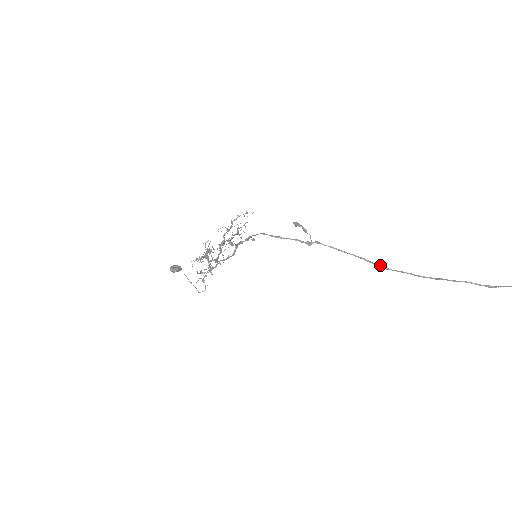
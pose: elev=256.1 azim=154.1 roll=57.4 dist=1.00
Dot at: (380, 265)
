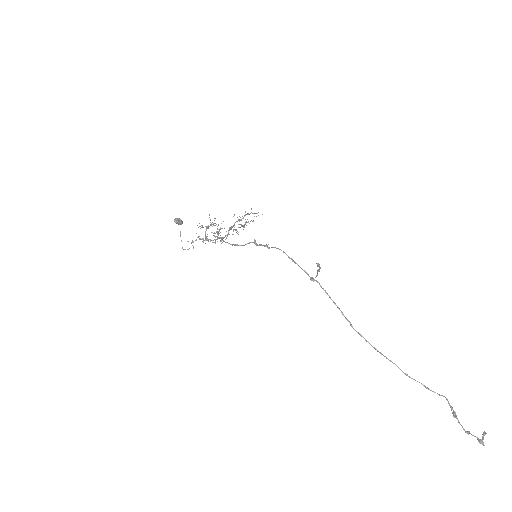
Dot at: (350, 322)
